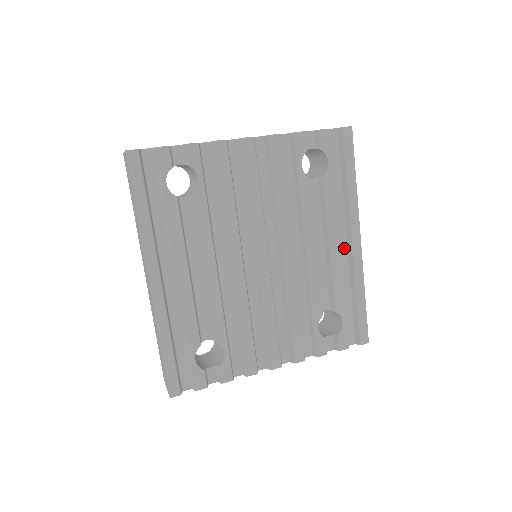
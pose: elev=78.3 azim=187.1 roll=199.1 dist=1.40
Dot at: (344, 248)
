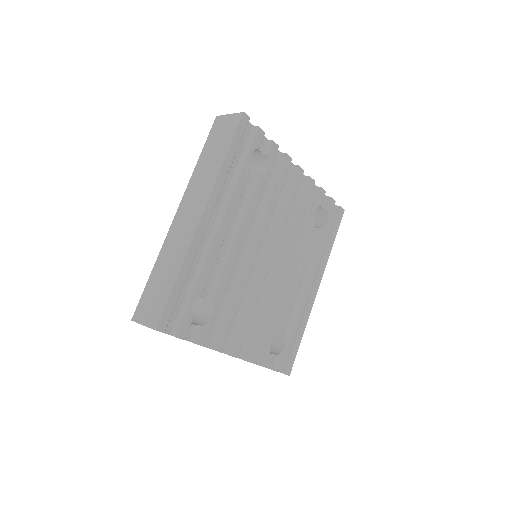
Dot at: (306, 289)
